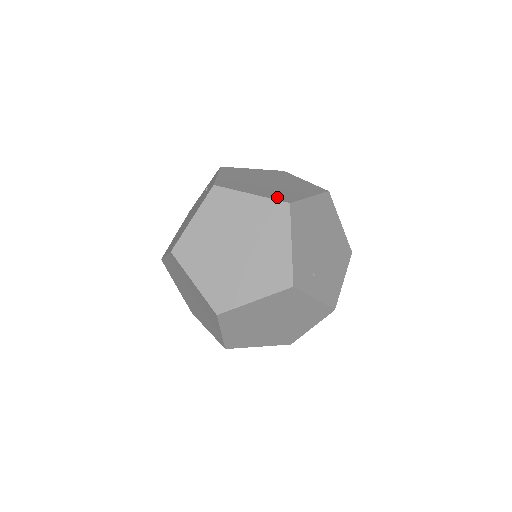
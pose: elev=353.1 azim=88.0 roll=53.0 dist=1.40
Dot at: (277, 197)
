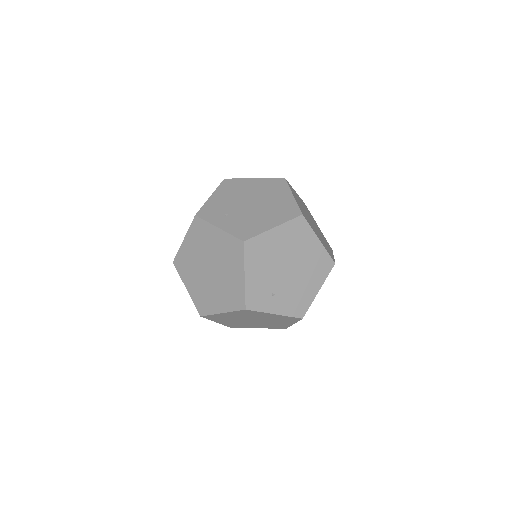
Dot at: occluded
